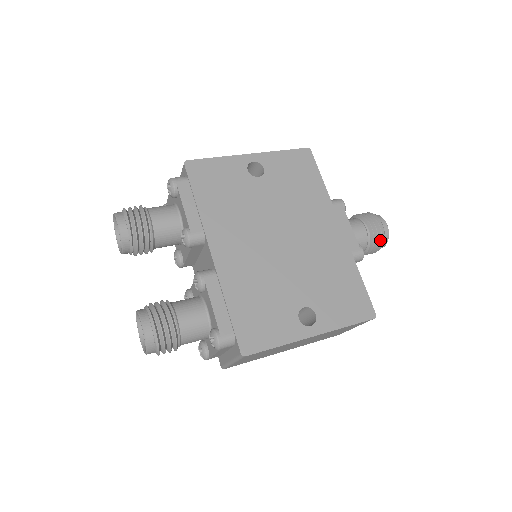
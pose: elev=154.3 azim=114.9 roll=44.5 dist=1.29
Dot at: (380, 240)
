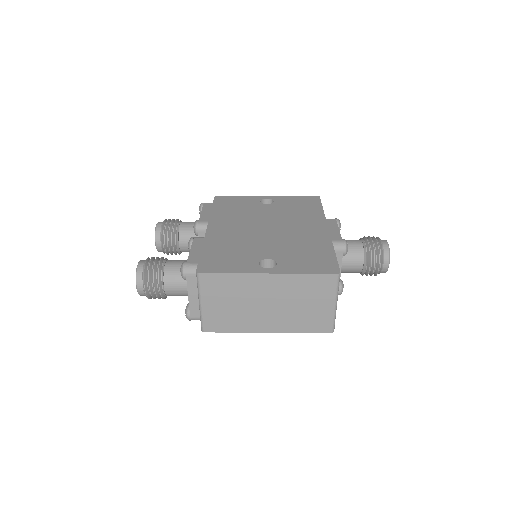
Dot at: (377, 251)
